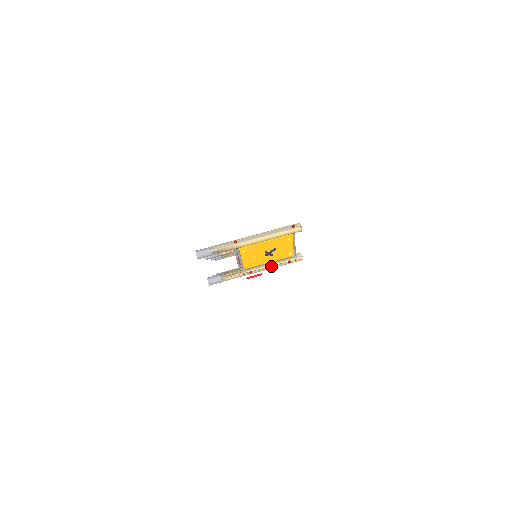
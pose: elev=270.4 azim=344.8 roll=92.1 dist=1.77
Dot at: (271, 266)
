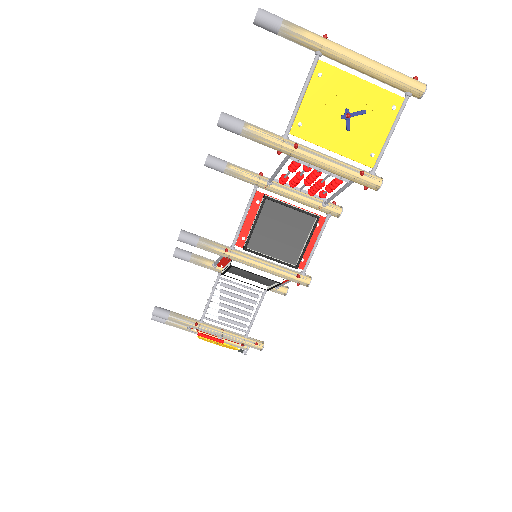
Dot at: (331, 160)
